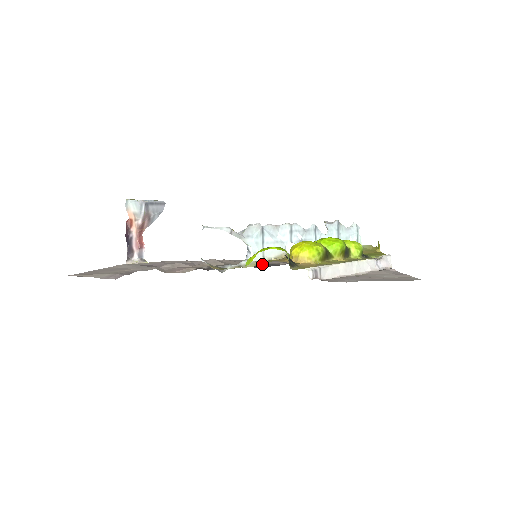
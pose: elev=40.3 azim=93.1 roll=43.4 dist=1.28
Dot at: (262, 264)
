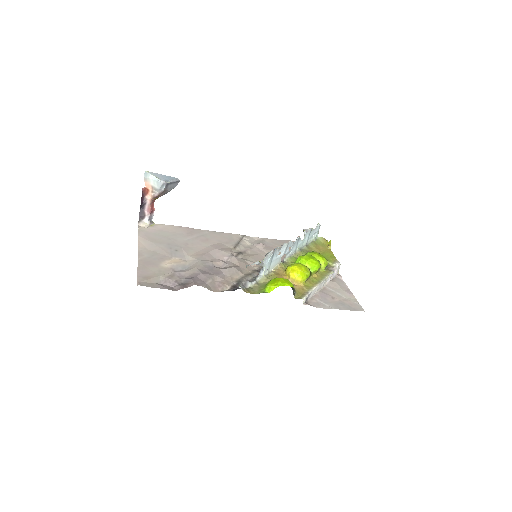
Dot at: occluded
